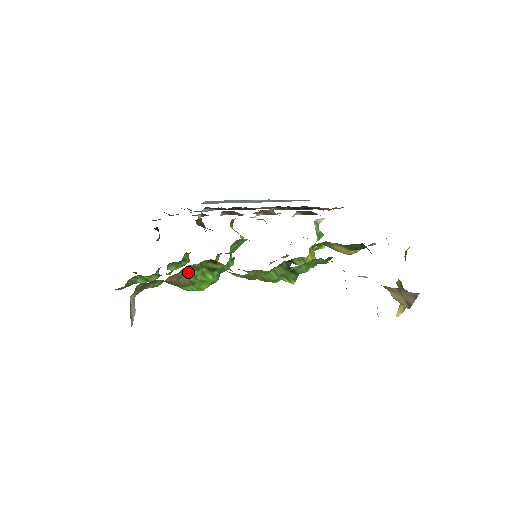
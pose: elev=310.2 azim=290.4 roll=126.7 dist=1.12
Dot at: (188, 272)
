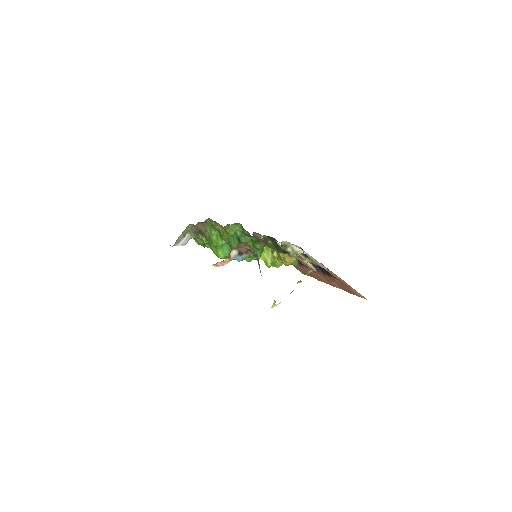
Dot at: (210, 228)
